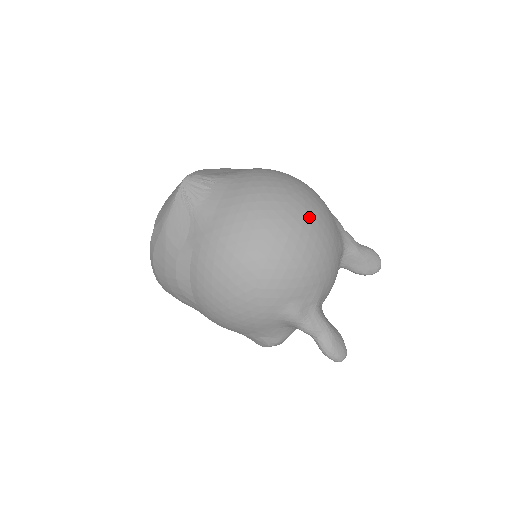
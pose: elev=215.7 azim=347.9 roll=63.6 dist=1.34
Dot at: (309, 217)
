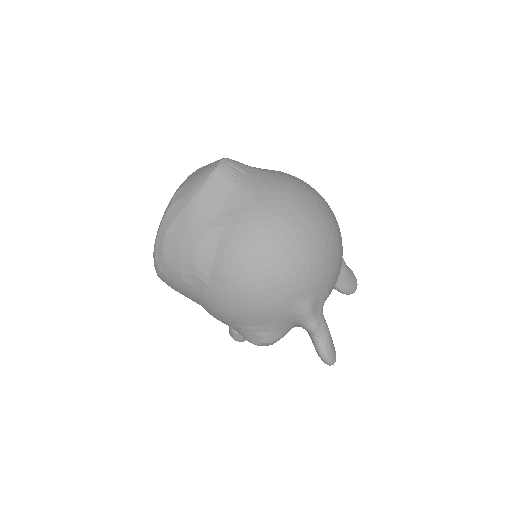
Dot at: (333, 220)
